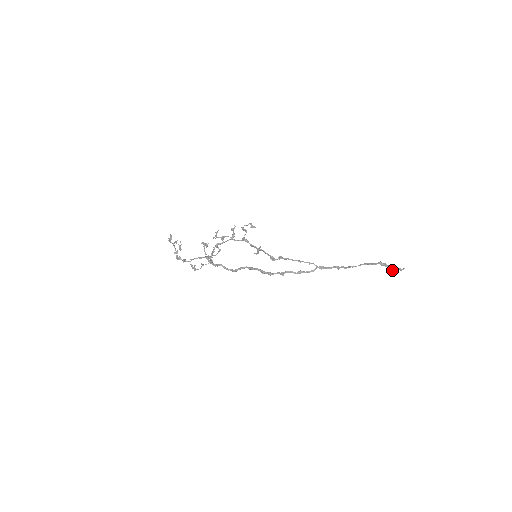
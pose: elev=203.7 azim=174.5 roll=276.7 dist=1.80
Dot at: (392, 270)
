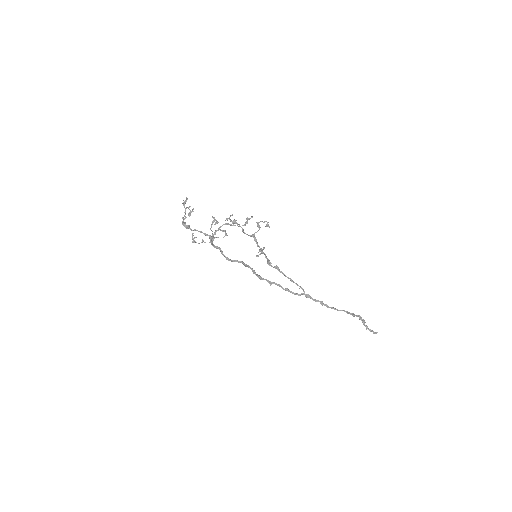
Dot at: (366, 329)
